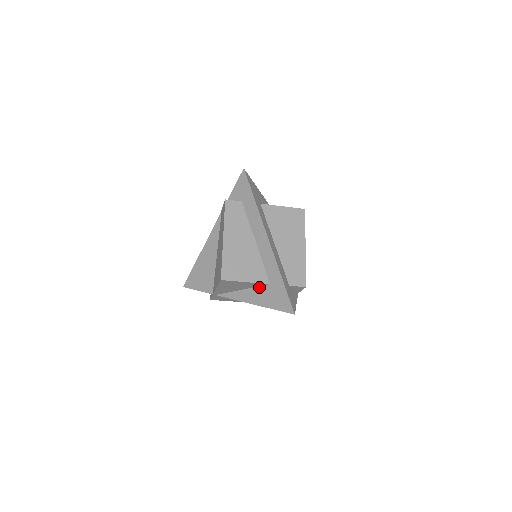
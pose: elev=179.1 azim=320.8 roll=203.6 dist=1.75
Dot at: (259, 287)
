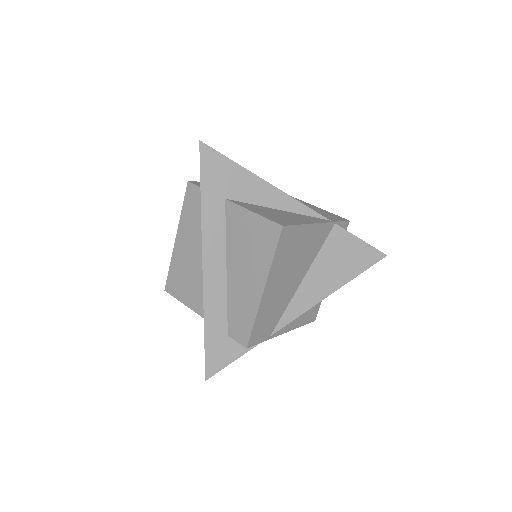
Dot at: occluded
